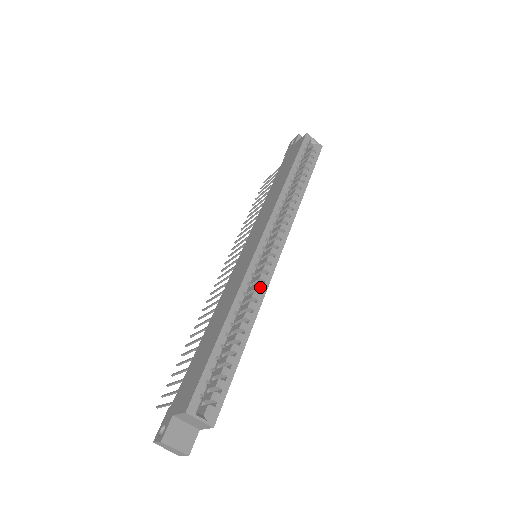
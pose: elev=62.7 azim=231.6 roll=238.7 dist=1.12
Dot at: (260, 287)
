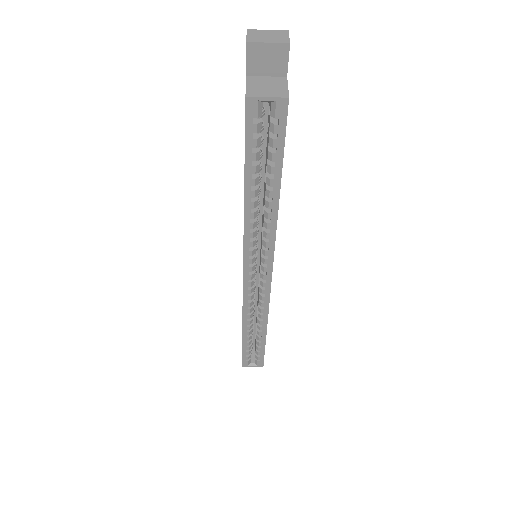
Dot at: (261, 306)
